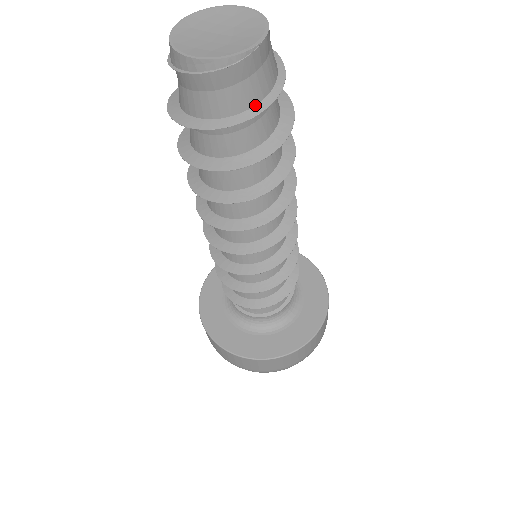
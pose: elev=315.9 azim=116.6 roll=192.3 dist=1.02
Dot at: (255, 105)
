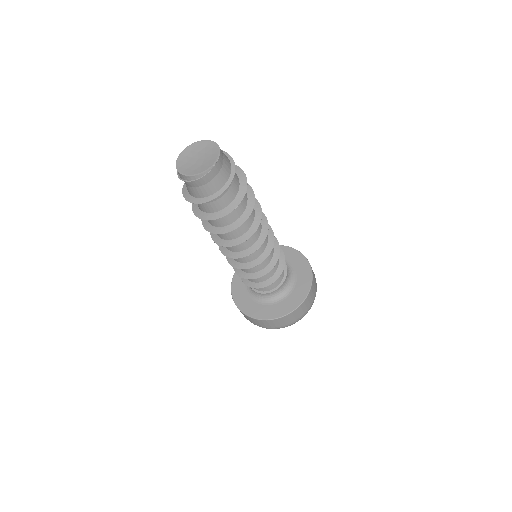
Dot at: (220, 189)
